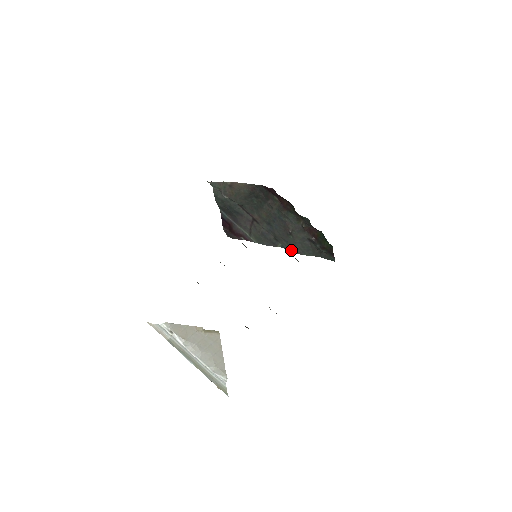
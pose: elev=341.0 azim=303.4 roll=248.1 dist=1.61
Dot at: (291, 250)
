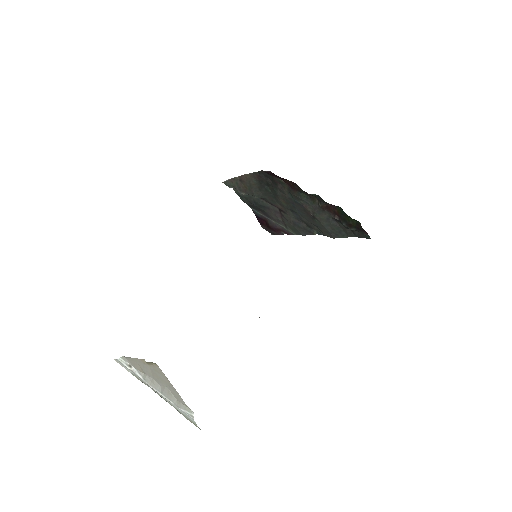
Dot at: (326, 235)
